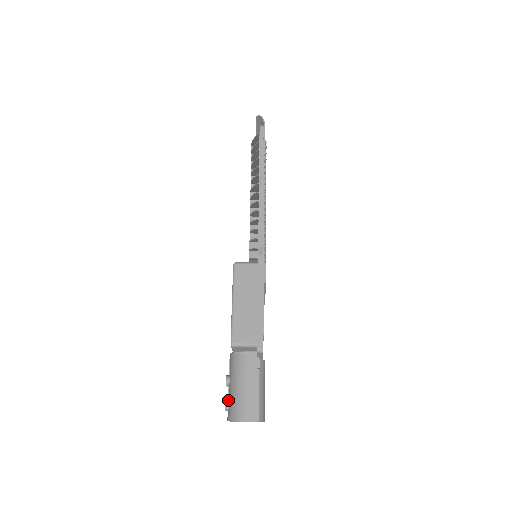
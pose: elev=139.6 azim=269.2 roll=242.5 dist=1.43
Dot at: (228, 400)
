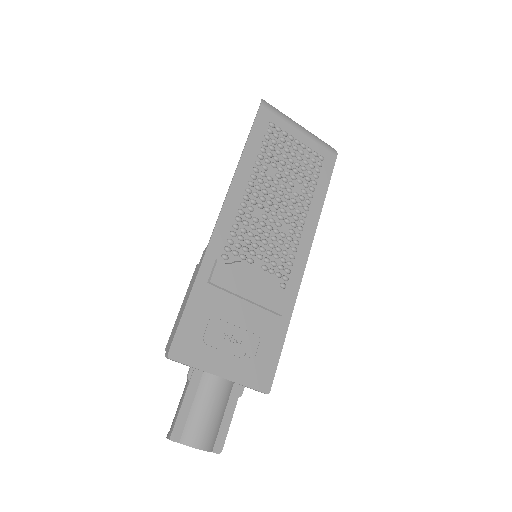
Dot at: occluded
